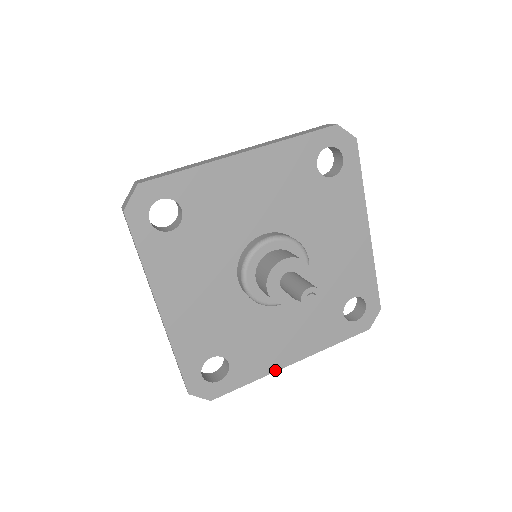
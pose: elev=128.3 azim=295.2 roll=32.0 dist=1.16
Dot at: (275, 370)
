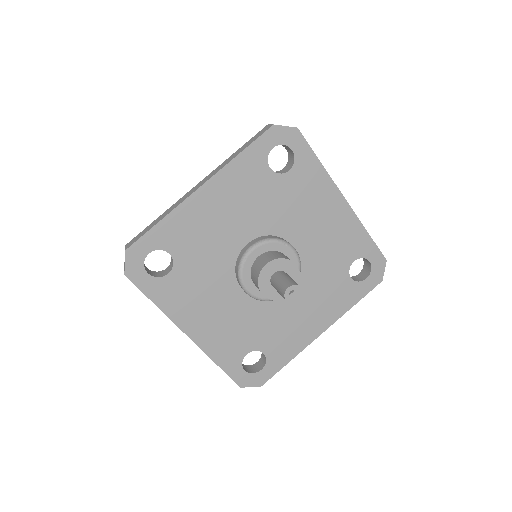
Dot at: (307, 345)
